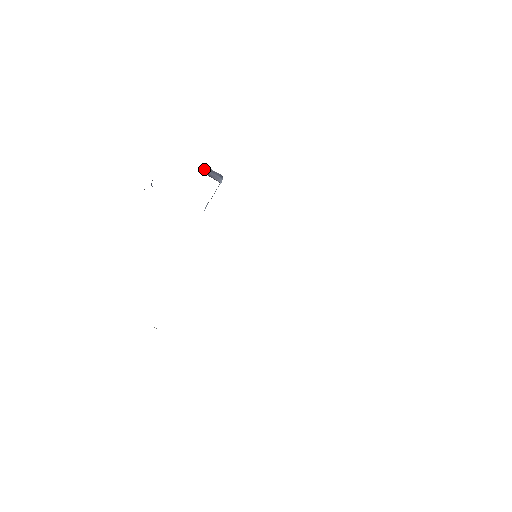
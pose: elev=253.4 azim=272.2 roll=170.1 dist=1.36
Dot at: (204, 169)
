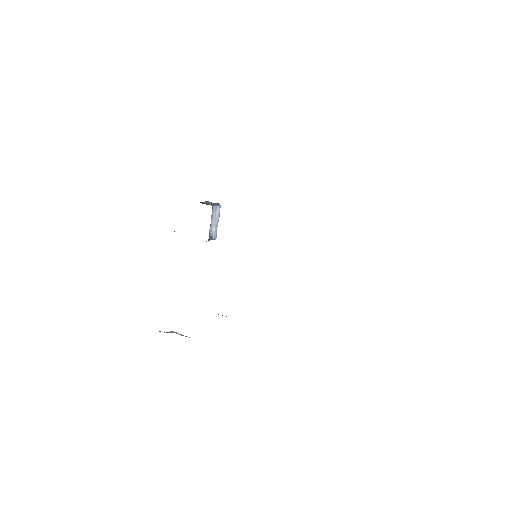
Dot at: (202, 202)
